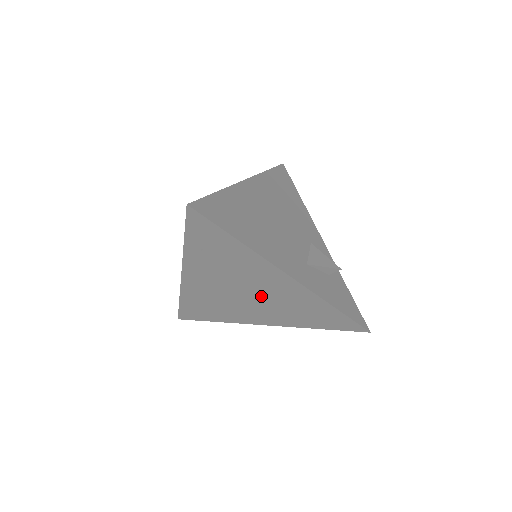
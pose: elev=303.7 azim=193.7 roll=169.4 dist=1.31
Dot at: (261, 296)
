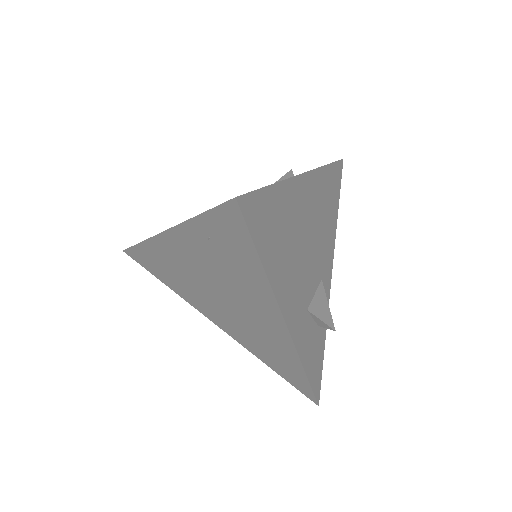
Dot at: (236, 310)
